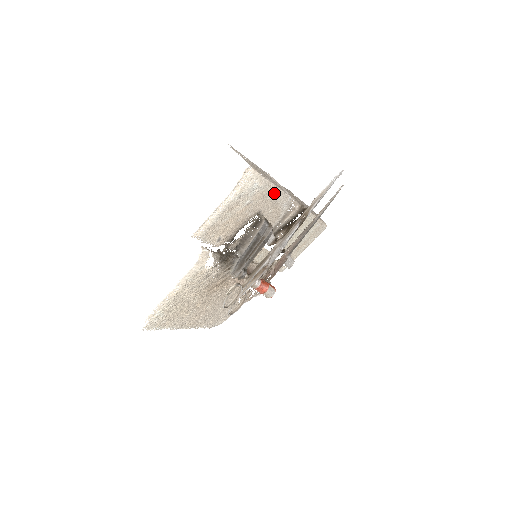
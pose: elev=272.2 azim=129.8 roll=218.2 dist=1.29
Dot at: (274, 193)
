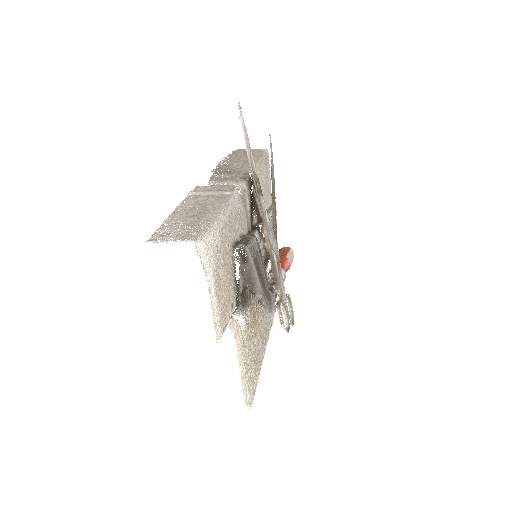
Dot at: (227, 218)
